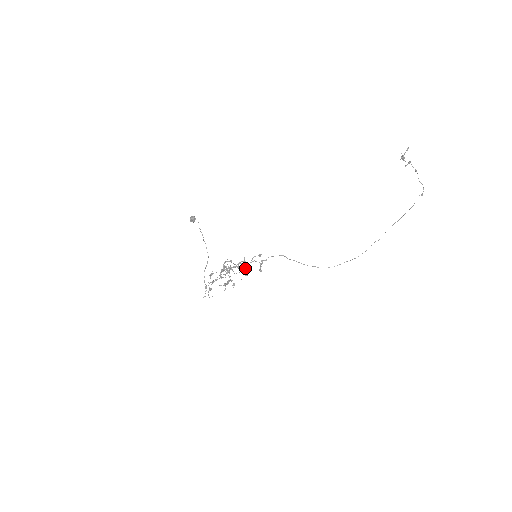
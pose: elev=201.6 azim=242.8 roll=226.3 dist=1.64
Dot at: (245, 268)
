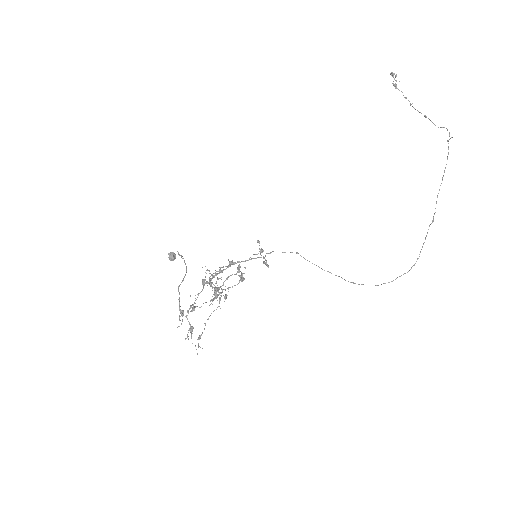
Dot at: (240, 266)
